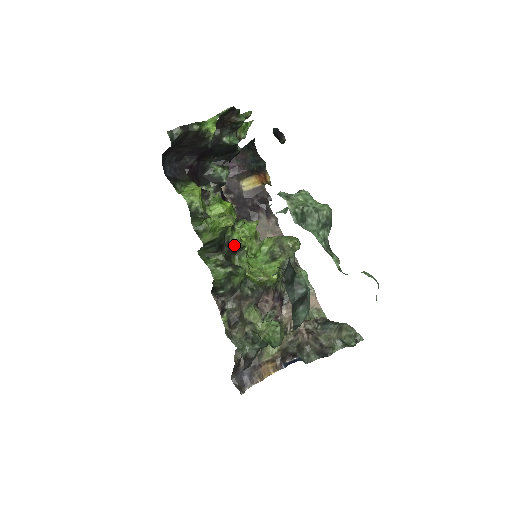
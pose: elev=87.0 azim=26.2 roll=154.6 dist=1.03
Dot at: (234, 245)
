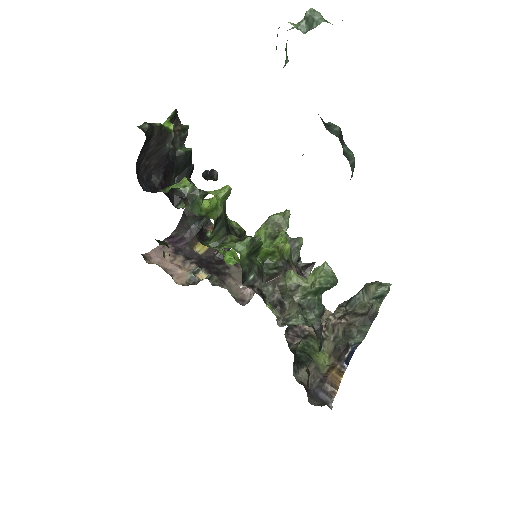
Dot at: (237, 229)
